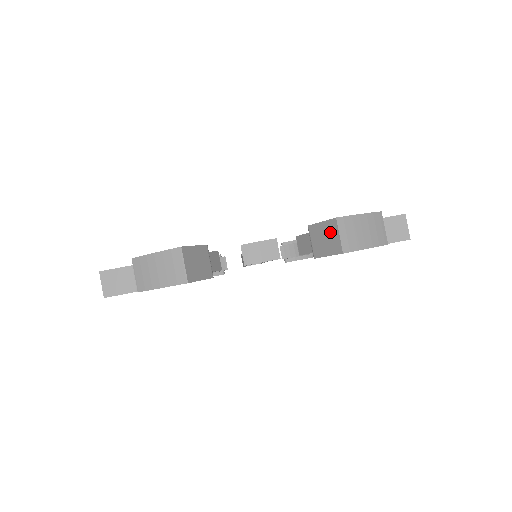
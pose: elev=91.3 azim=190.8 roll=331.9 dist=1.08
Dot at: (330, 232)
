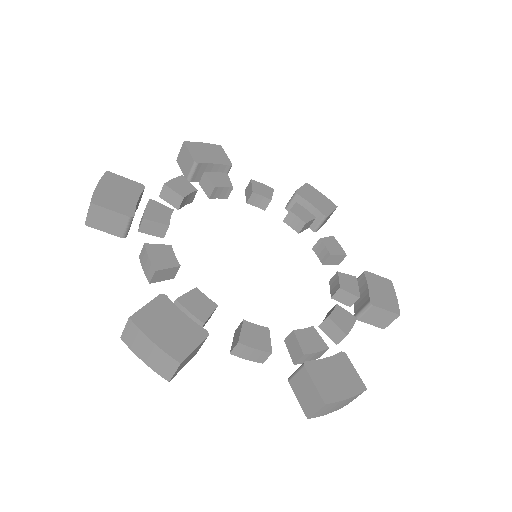
Dot at: (387, 318)
